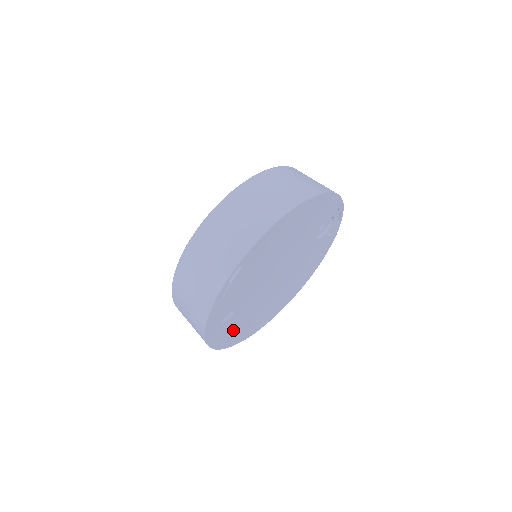
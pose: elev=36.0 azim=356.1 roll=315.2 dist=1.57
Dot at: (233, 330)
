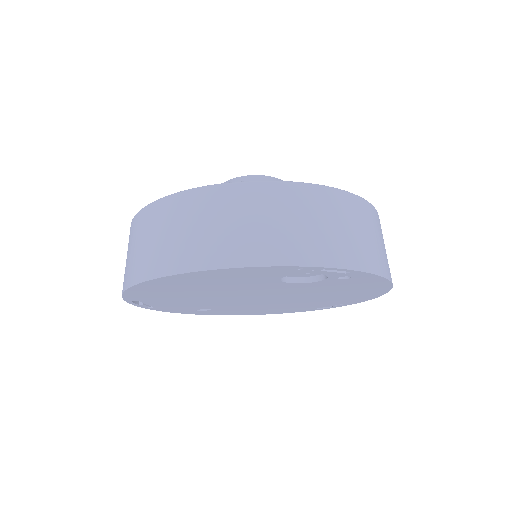
Dot at: (244, 311)
